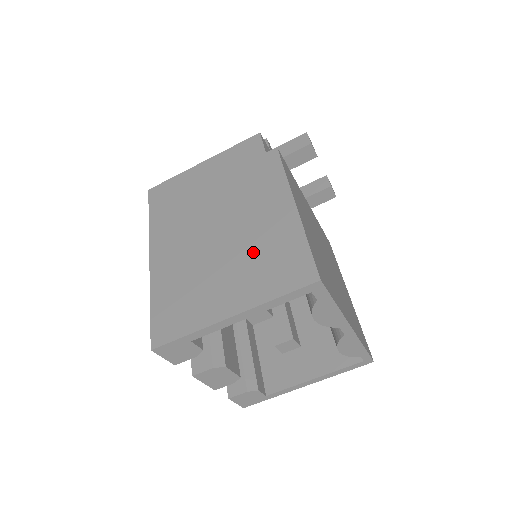
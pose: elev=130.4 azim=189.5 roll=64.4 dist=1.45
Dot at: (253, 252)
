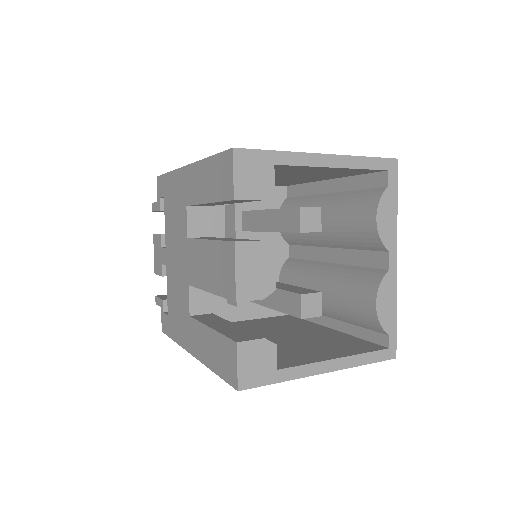
Dot at: occluded
